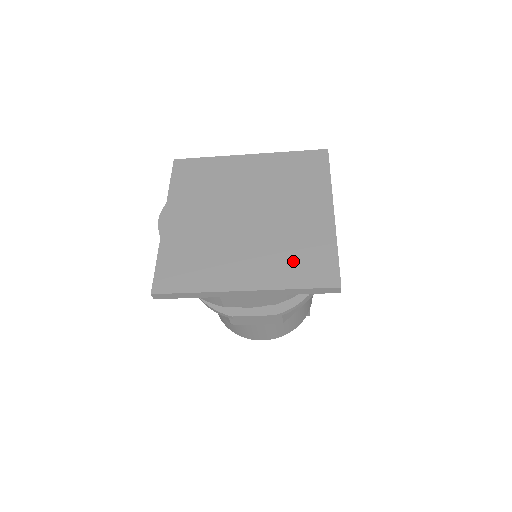
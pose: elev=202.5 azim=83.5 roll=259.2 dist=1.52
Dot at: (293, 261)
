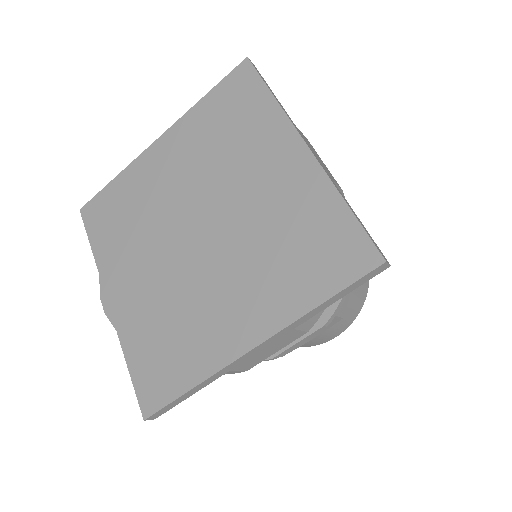
Dot at: (293, 261)
